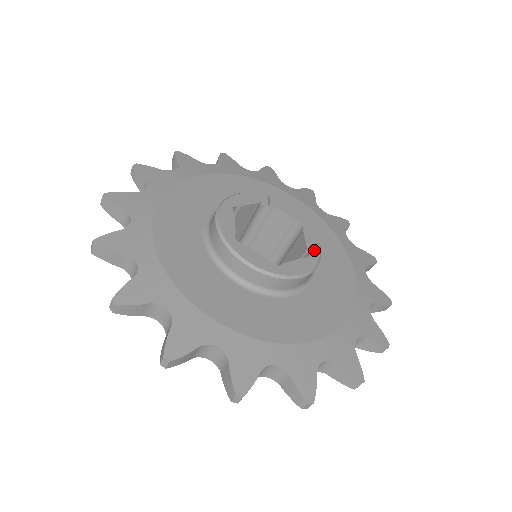
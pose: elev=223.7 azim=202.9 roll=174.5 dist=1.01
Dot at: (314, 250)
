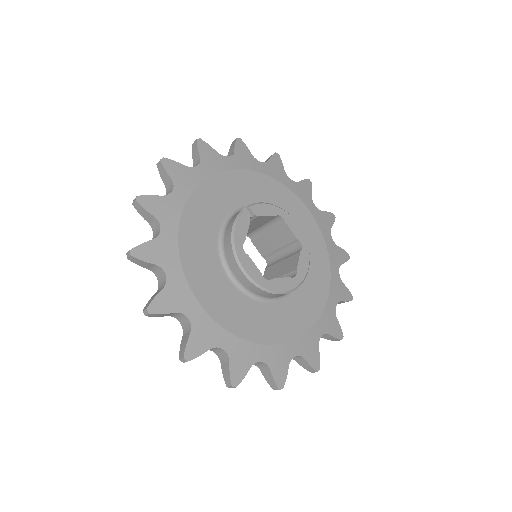
Dot at: (301, 236)
